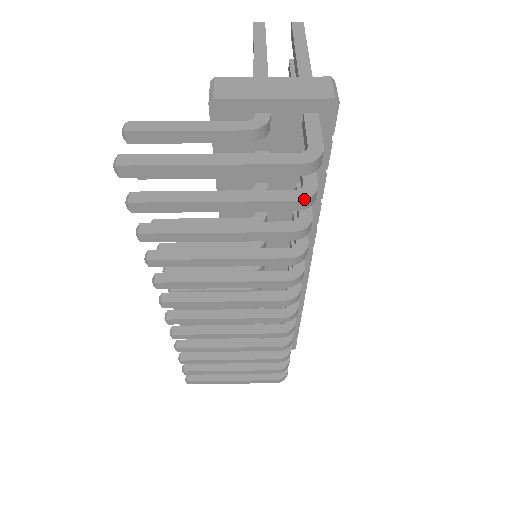
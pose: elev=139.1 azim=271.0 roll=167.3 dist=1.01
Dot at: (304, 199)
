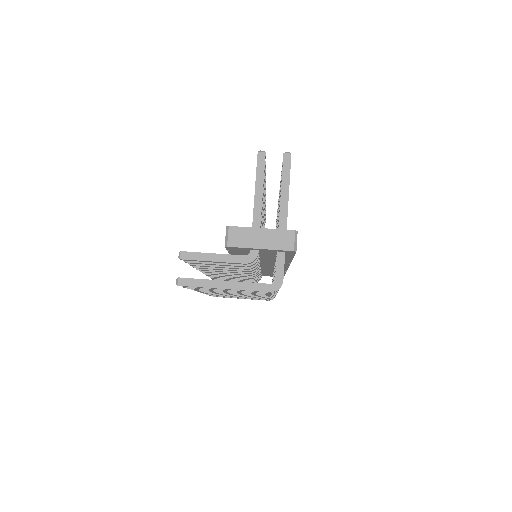
Dot at: (273, 292)
